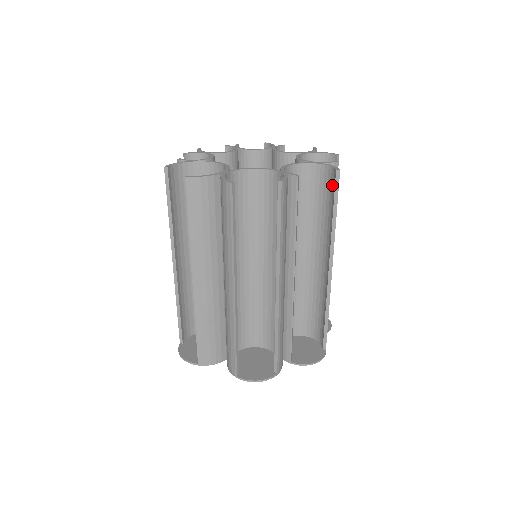
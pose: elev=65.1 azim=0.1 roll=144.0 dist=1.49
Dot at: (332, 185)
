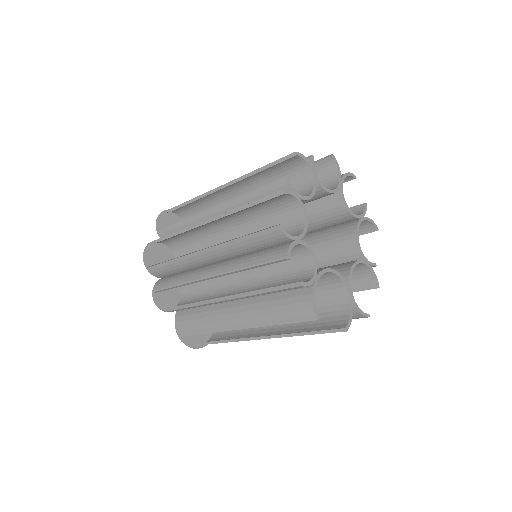
Dot at: (361, 229)
